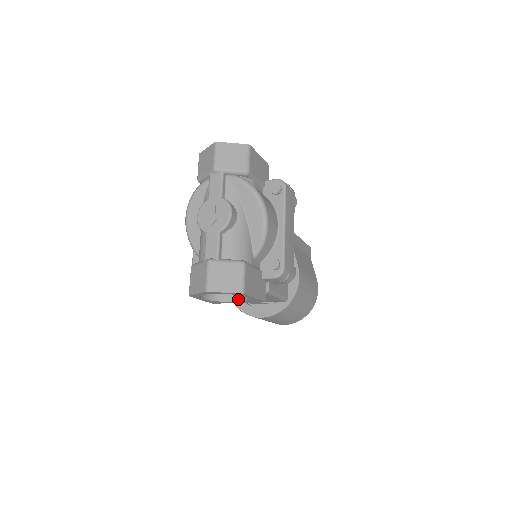
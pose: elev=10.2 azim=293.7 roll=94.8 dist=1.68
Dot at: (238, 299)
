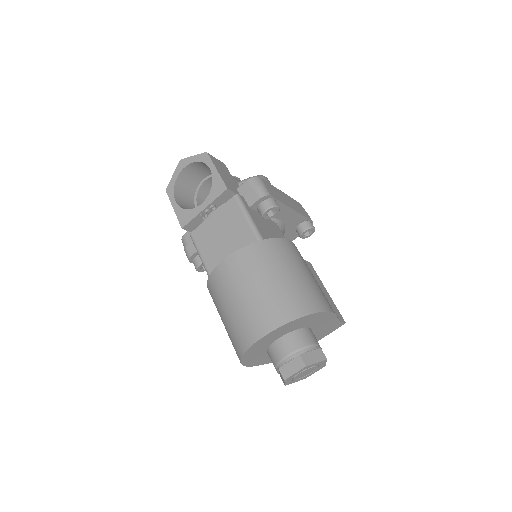
Dot at: (205, 202)
